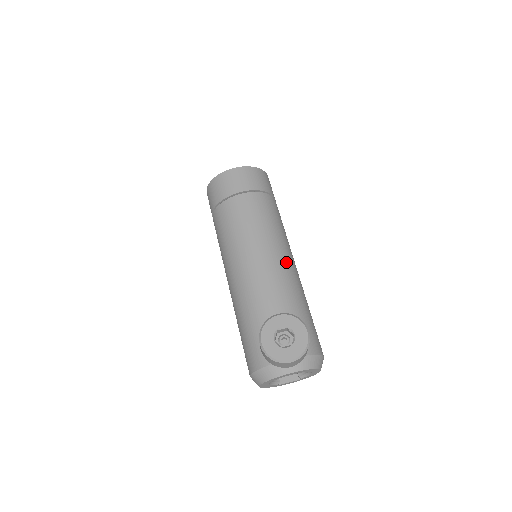
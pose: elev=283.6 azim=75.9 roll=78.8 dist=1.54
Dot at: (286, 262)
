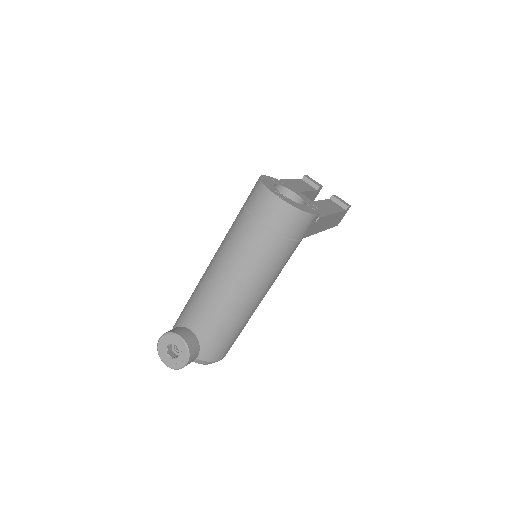
Dot at: (243, 299)
